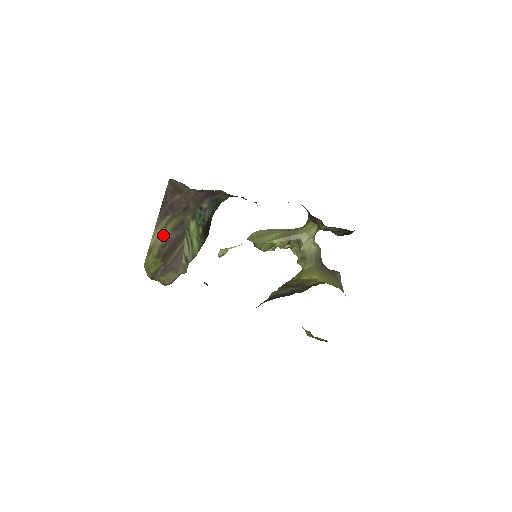
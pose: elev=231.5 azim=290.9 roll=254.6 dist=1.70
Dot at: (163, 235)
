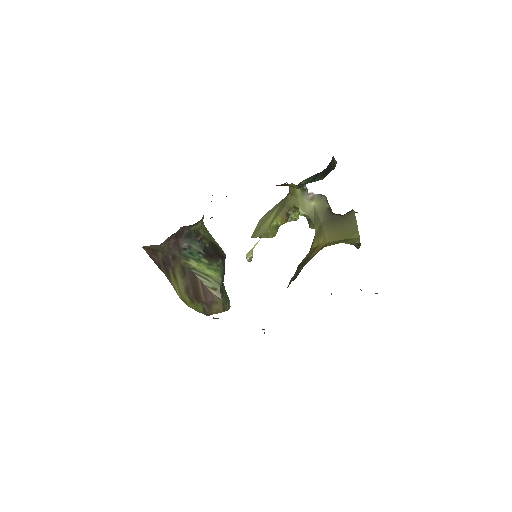
Dot at: (180, 285)
